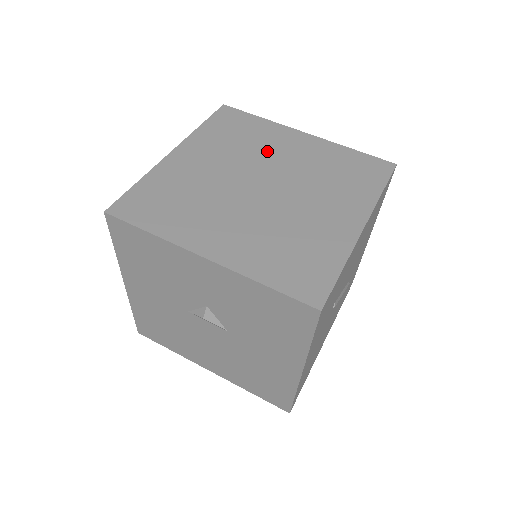
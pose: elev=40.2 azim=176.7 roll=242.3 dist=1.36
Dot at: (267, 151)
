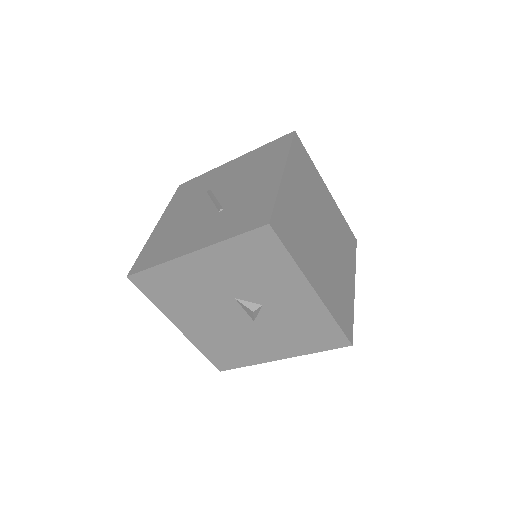
Dot at: (319, 199)
